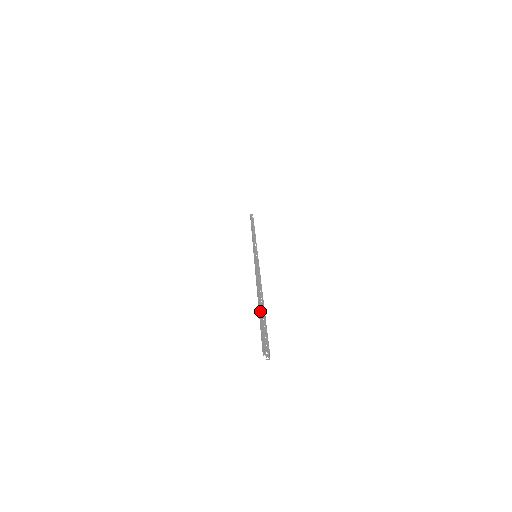
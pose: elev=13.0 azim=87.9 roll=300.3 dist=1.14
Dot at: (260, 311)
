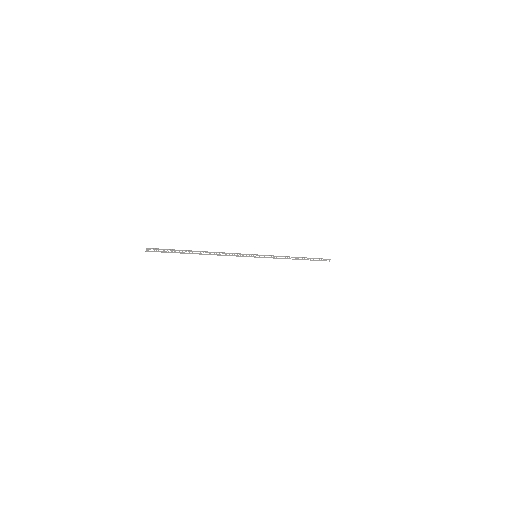
Dot at: (183, 250)
